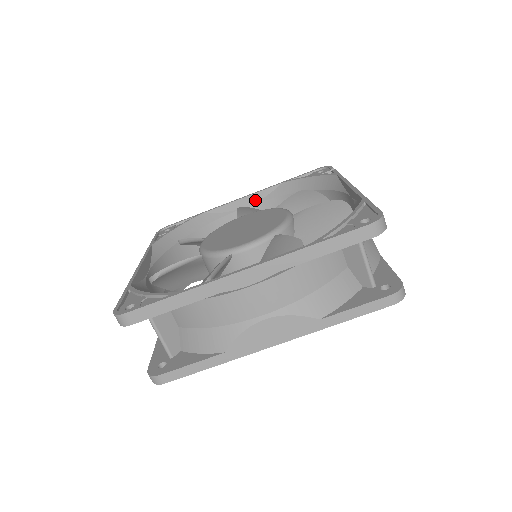
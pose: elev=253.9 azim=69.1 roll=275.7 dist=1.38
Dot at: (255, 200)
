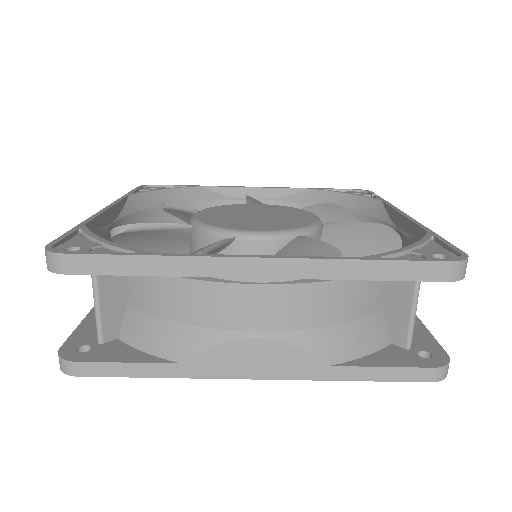
Dot at: (269, 196)
